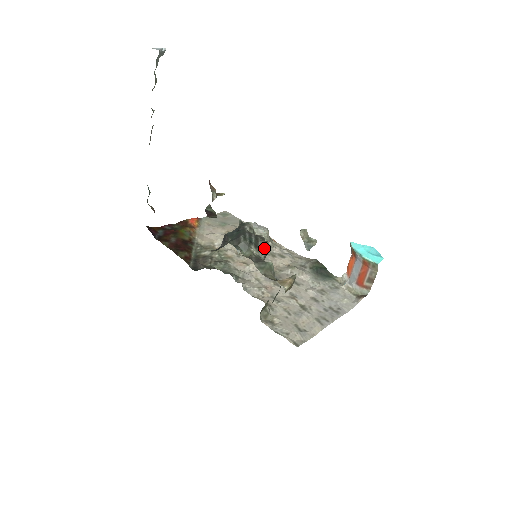
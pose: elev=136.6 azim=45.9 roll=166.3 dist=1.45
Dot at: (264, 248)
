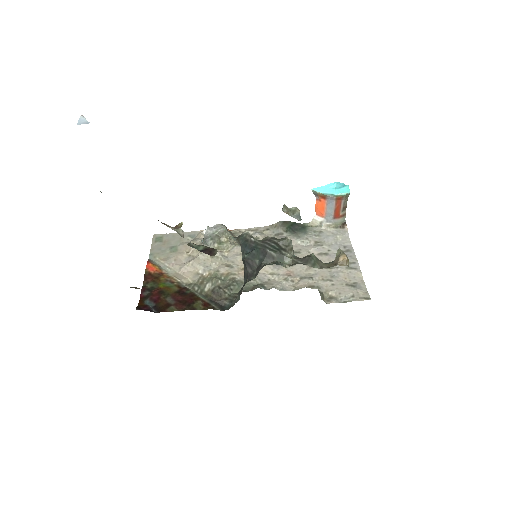
Dot at: (289, 246)
